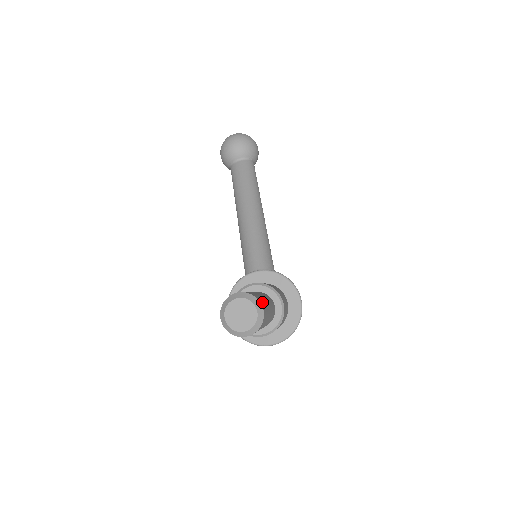
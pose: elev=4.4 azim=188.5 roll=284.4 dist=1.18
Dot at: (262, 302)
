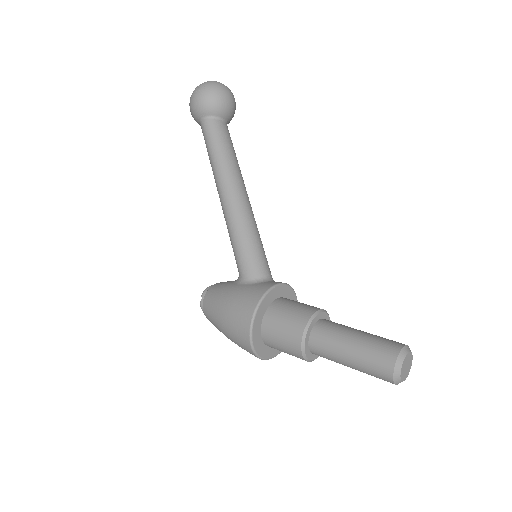
Dot at: occluded
